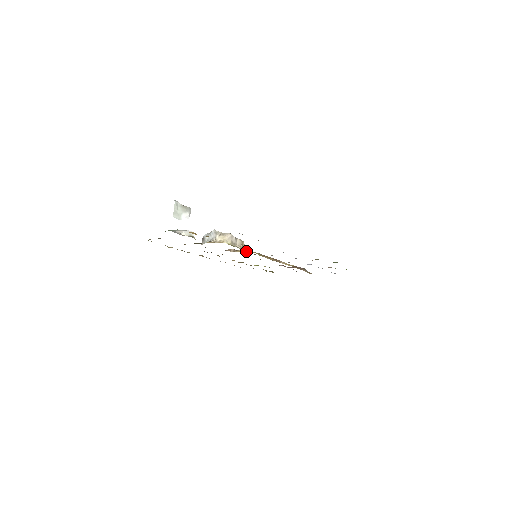
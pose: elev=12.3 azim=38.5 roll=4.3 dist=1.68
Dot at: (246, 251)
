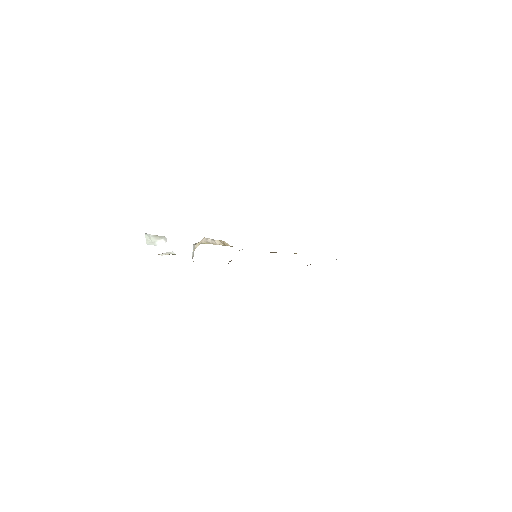
Dot at: occluded
